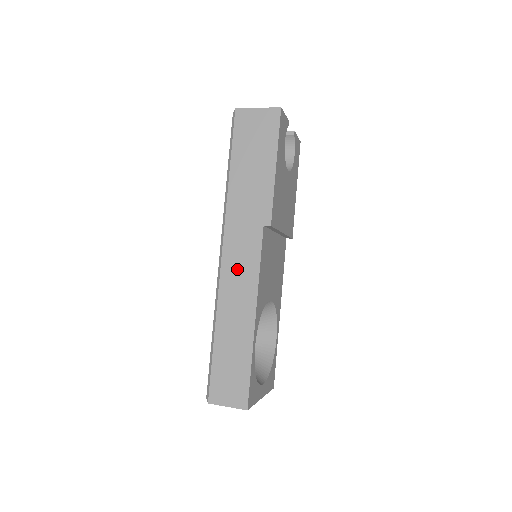
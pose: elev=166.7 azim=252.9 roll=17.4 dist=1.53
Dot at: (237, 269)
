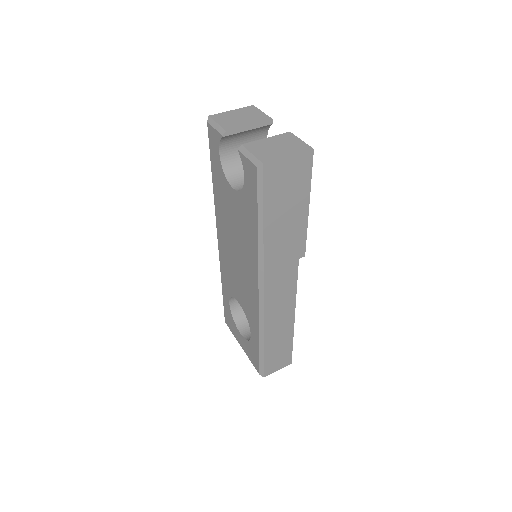
Dot at: (278, 298)
